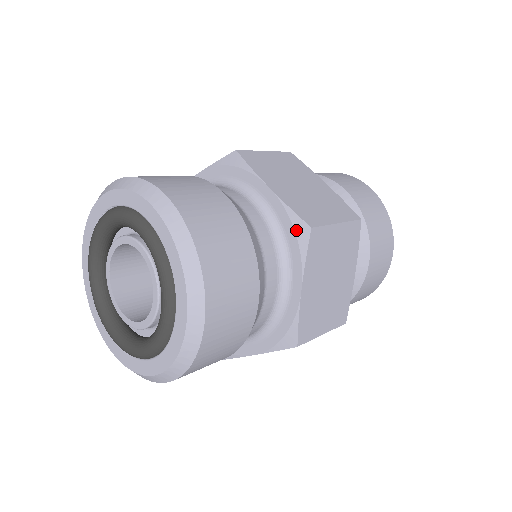
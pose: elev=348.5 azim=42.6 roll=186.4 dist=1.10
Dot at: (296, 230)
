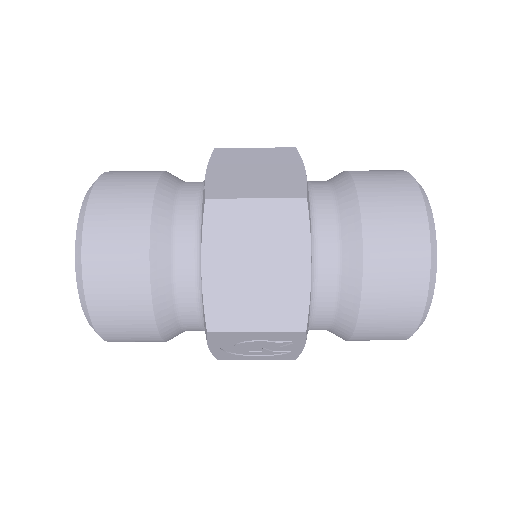
Dot at: (202, 204)
